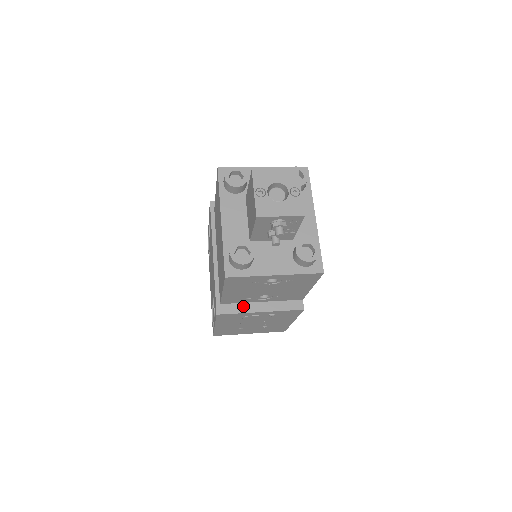
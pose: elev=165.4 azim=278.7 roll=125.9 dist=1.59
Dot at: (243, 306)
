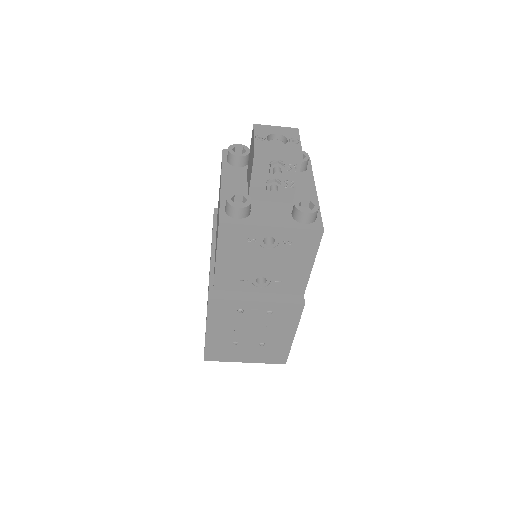
Dot at: (238, 294)
